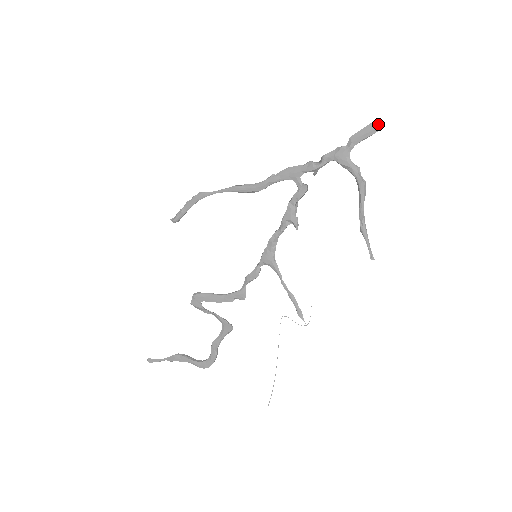
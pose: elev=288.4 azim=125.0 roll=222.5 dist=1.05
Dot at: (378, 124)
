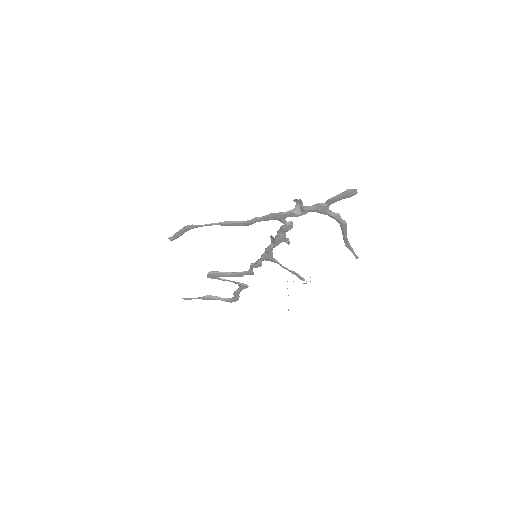
Dot at: (354, 192)
